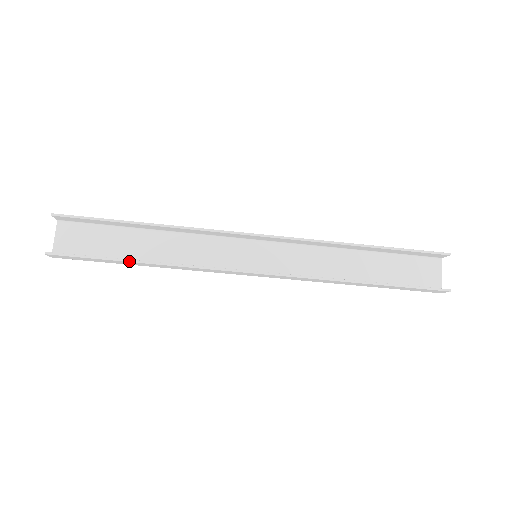
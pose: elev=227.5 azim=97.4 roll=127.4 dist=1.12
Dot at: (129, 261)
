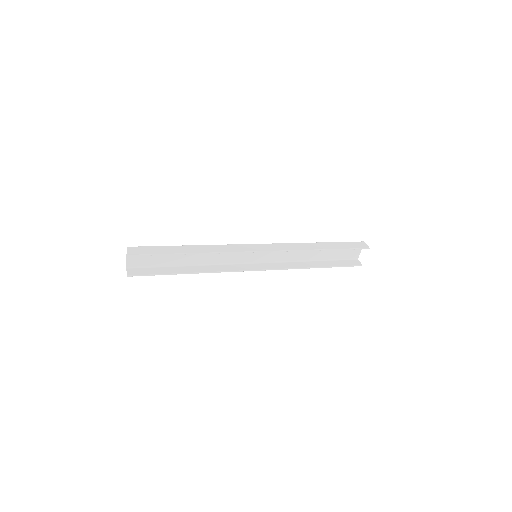
Dot at: occluded
